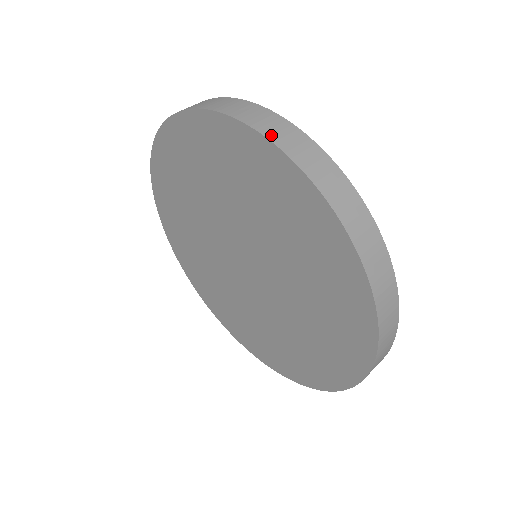
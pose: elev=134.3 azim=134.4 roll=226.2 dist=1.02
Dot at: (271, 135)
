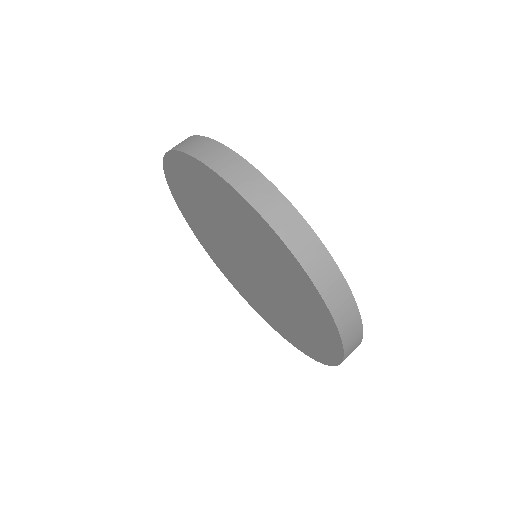
Dot at: (184, 148)
